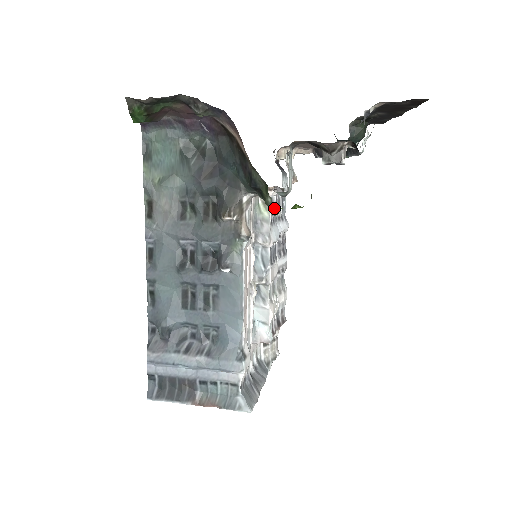
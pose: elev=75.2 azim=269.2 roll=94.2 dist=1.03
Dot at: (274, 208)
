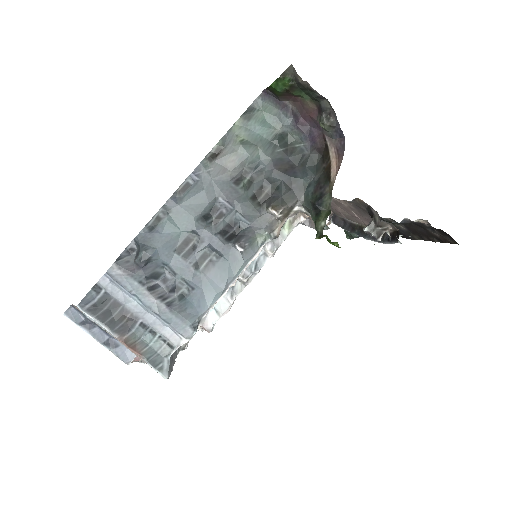
Dot at: (322, 232)
